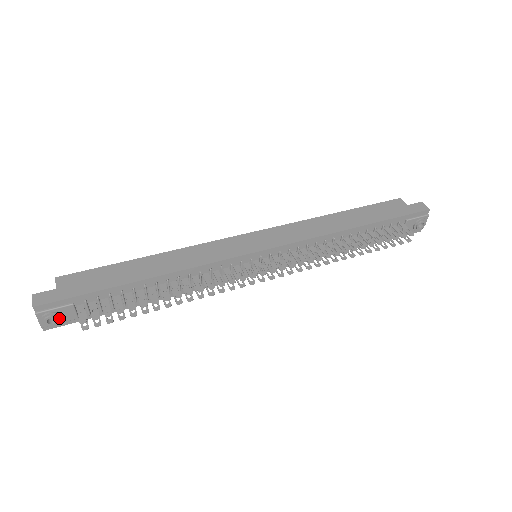
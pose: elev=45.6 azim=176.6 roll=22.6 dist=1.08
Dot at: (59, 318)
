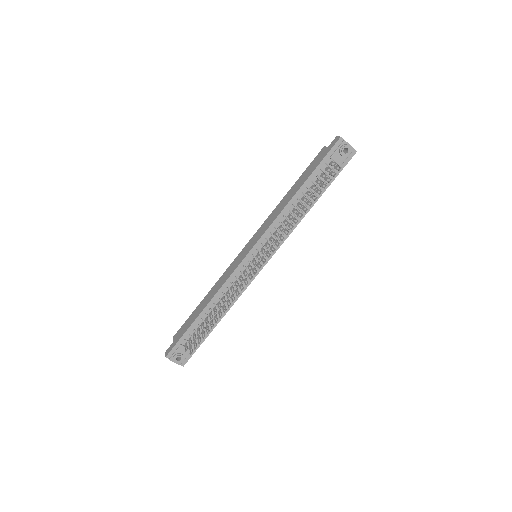
Dot at: (181, 356)
